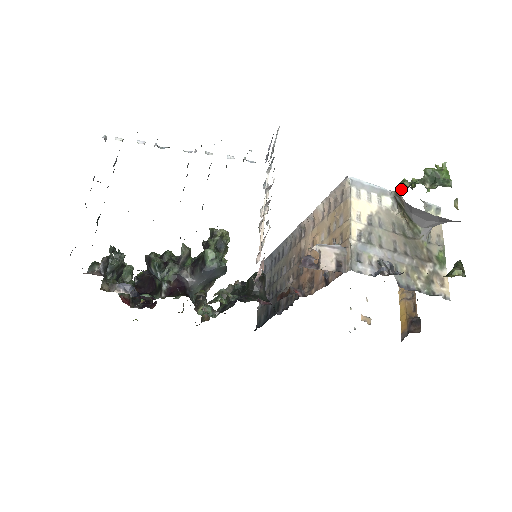
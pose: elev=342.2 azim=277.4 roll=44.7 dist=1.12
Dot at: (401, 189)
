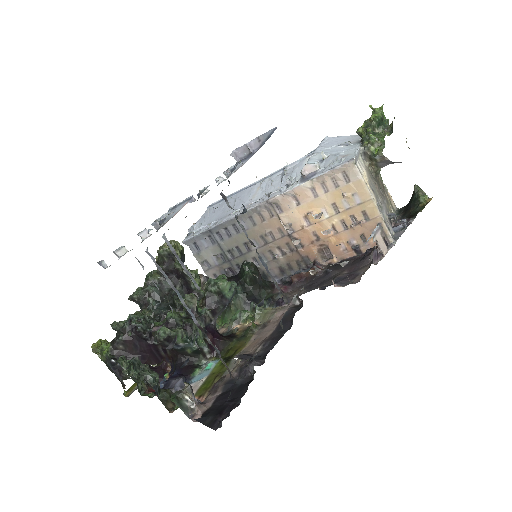
Dot at: (374, 146)
